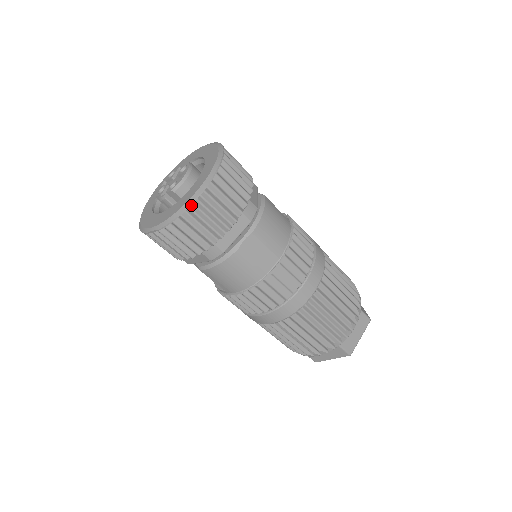
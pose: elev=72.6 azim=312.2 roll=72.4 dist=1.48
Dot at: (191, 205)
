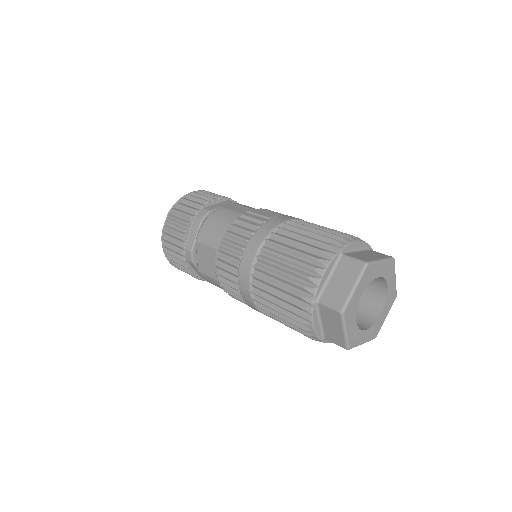
Dot at: (190, 195)
